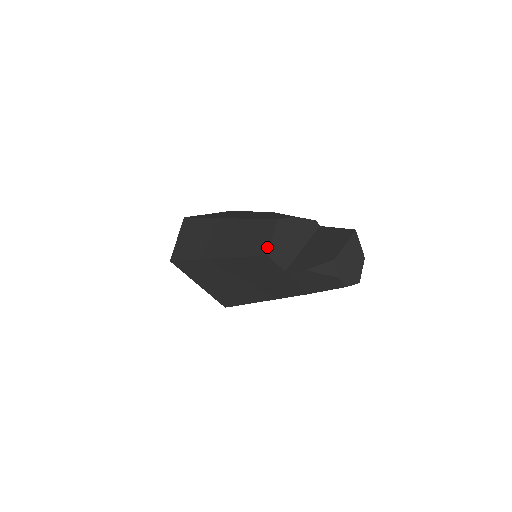
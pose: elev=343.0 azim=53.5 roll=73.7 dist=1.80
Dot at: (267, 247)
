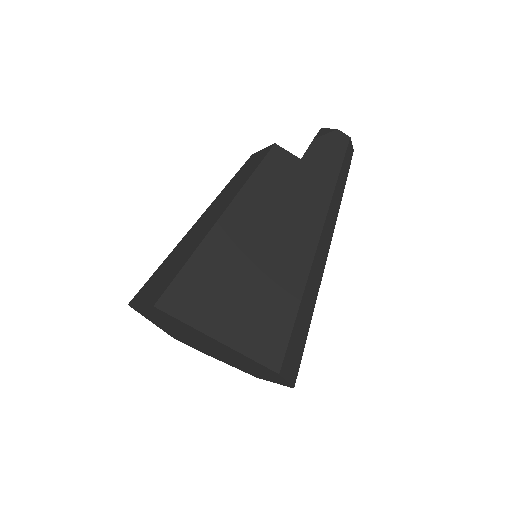
Dot at: (267, 148)
